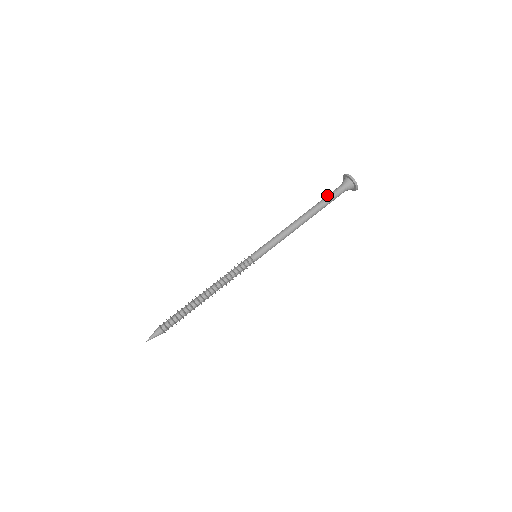
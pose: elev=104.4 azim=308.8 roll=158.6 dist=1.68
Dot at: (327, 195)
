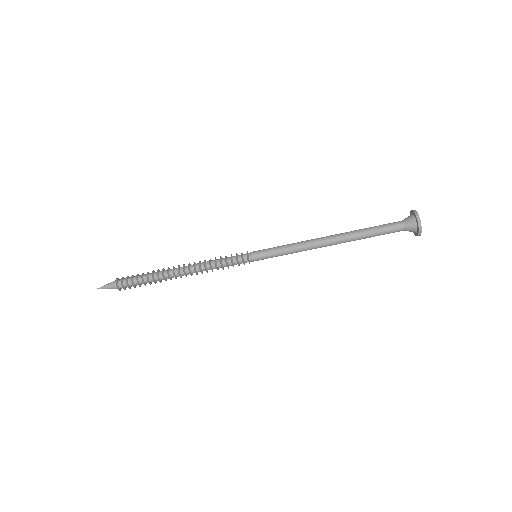
Dot at: (380, 231)
